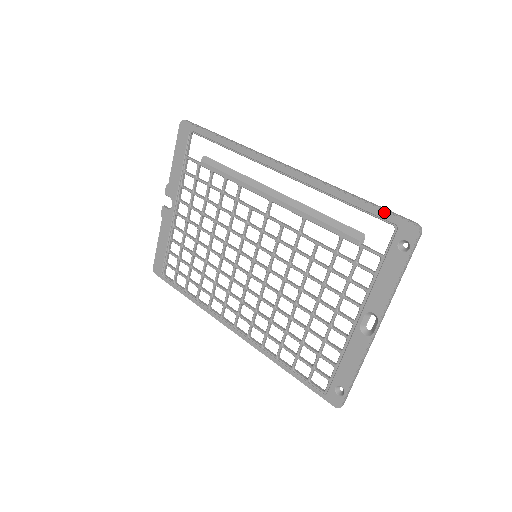
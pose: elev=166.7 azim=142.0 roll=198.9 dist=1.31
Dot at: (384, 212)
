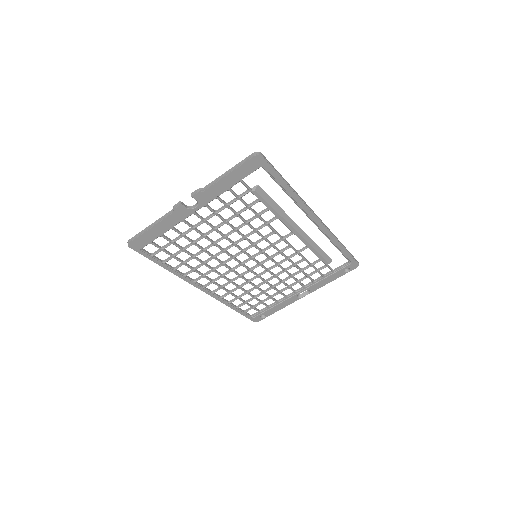
Dot at: (351, 257)
